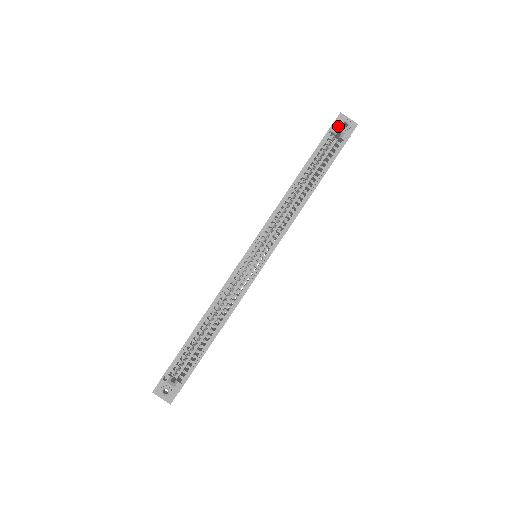
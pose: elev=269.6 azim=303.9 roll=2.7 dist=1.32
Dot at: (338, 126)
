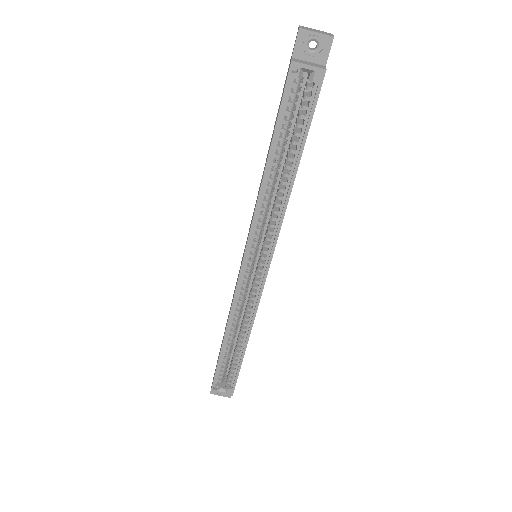
Dot at: (300, 64)
